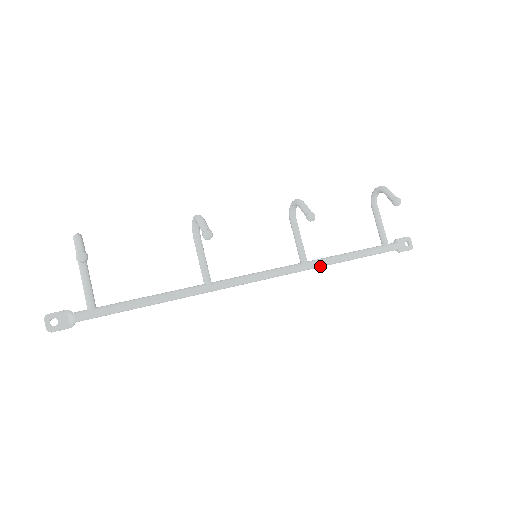
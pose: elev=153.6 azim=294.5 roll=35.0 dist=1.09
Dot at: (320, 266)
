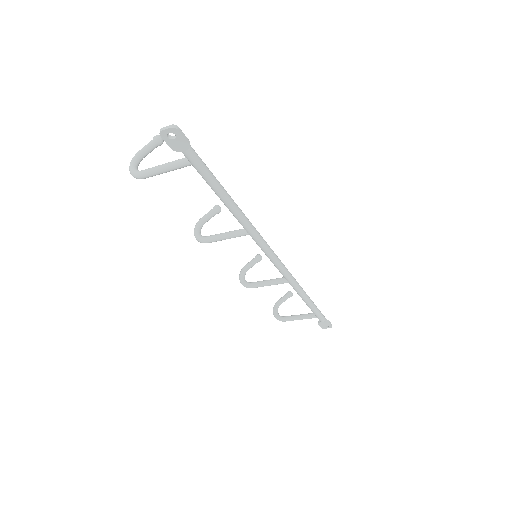
Dot at: (298, 284)
